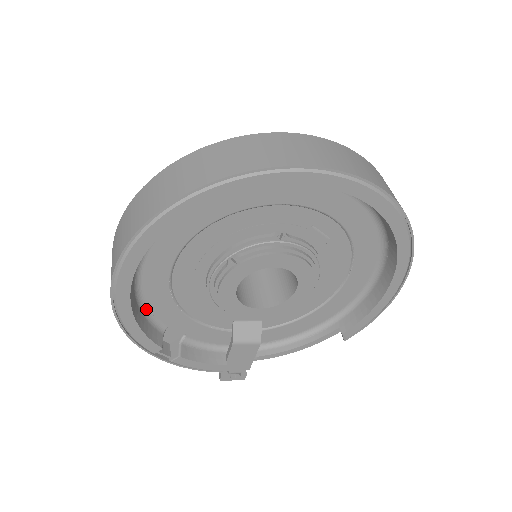
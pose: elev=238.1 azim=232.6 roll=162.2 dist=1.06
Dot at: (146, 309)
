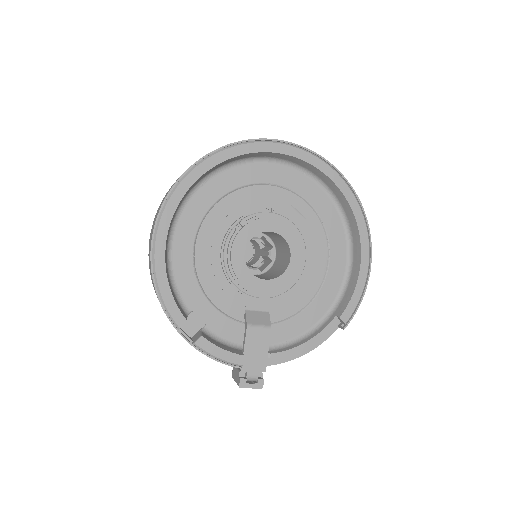
Dot at: (174, 285)
